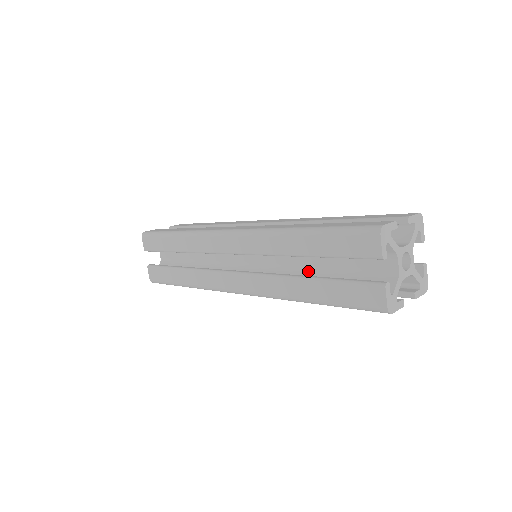
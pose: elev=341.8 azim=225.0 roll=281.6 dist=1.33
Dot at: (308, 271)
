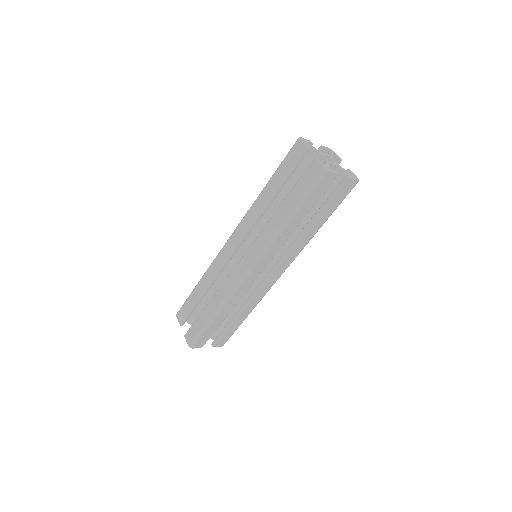
Dot at: occluded
